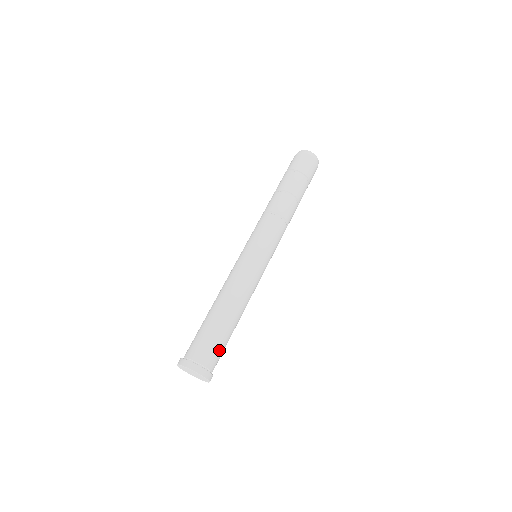
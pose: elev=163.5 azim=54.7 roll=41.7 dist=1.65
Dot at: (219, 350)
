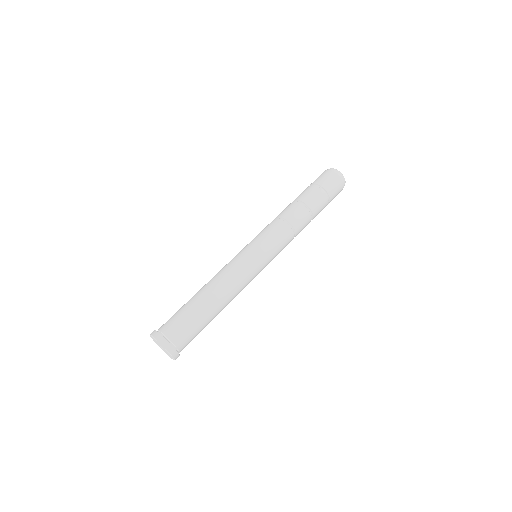
Dot at: (192, 333)
